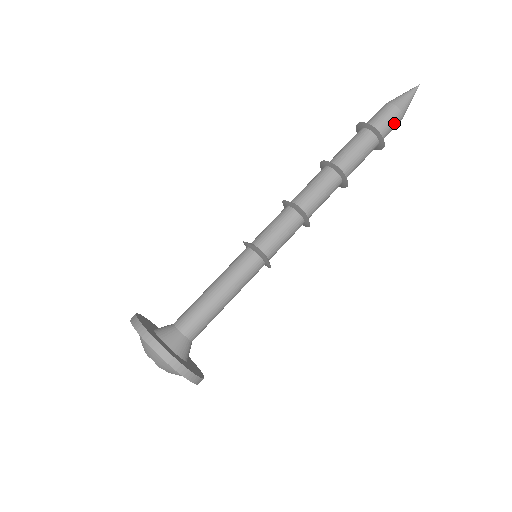
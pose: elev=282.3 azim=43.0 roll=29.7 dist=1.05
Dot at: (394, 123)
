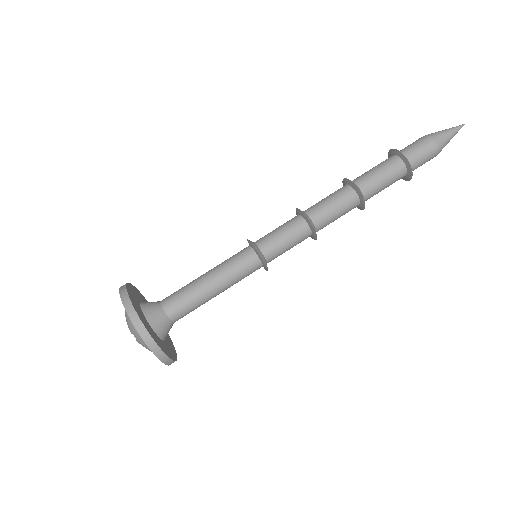
Dot at: (425, 150)
